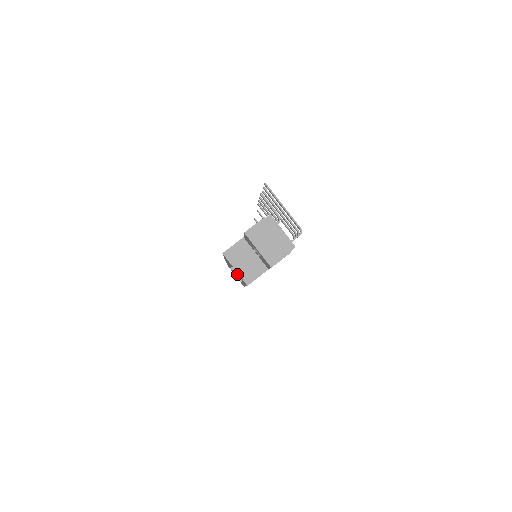
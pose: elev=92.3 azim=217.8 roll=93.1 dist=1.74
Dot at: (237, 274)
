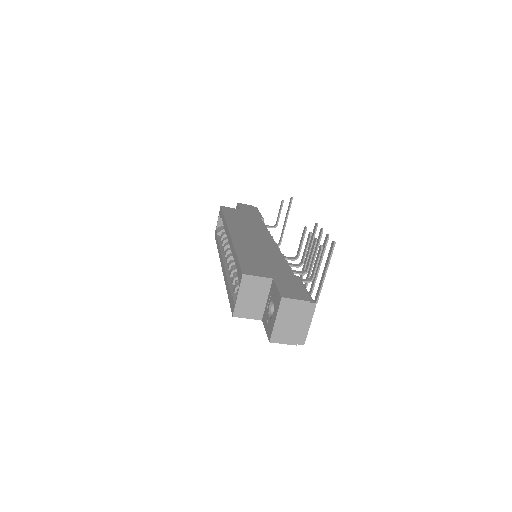
Dot at: (221, 222)
